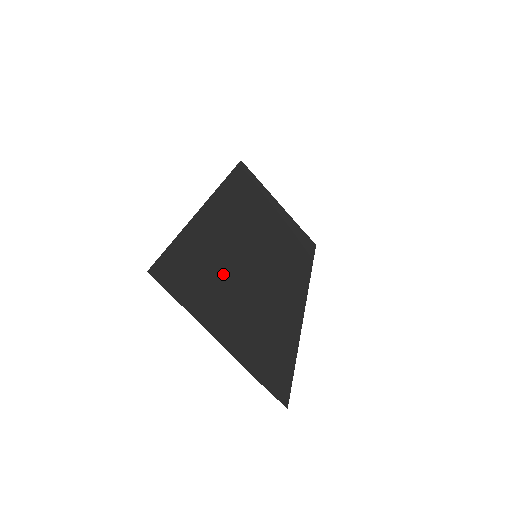
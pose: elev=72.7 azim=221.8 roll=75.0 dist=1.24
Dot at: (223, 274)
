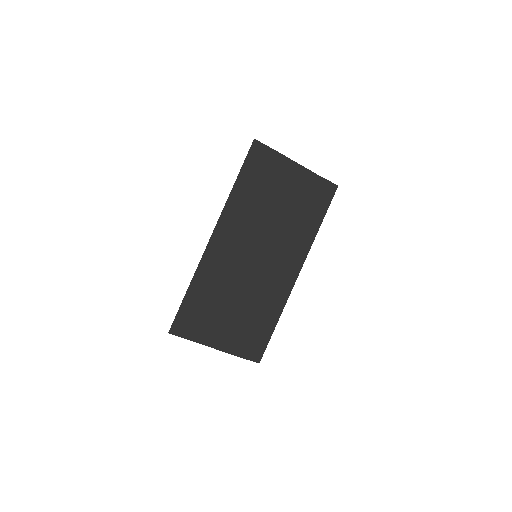
Dot at: (221, 299)
